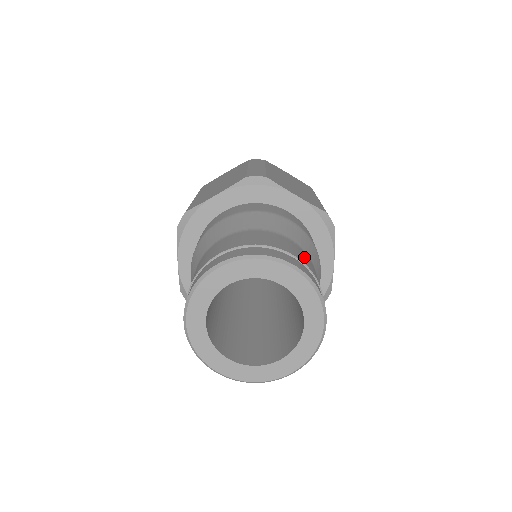
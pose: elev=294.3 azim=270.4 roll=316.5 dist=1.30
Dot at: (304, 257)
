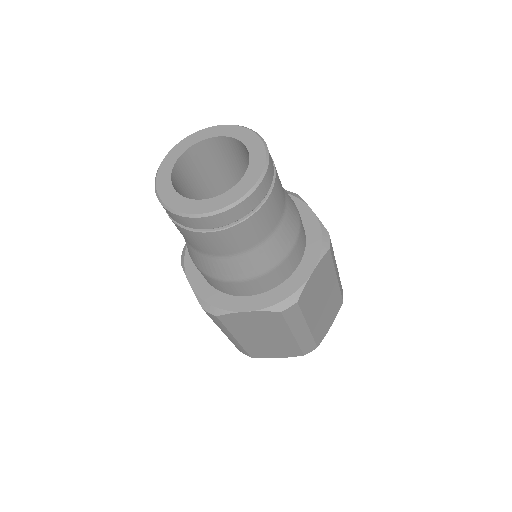
Dot at: occluded
